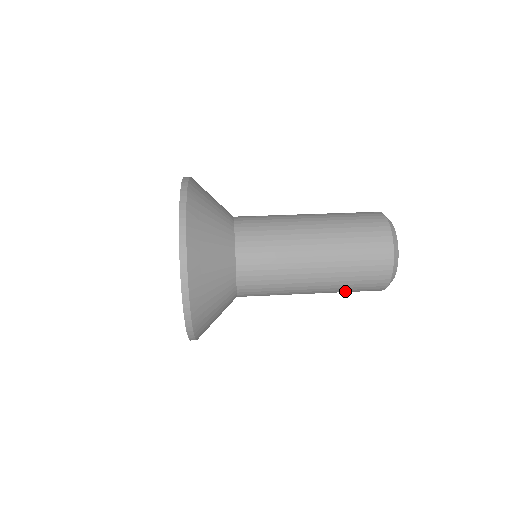
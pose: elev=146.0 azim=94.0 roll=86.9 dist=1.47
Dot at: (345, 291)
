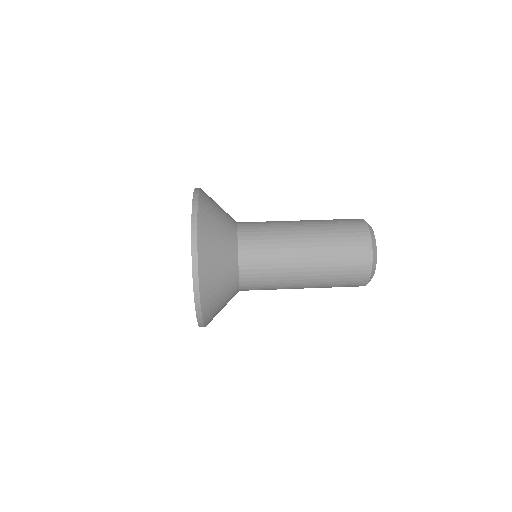
Dot at: (333, 285)
